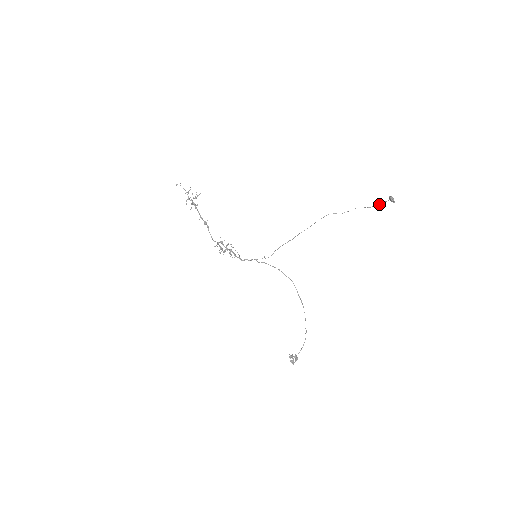
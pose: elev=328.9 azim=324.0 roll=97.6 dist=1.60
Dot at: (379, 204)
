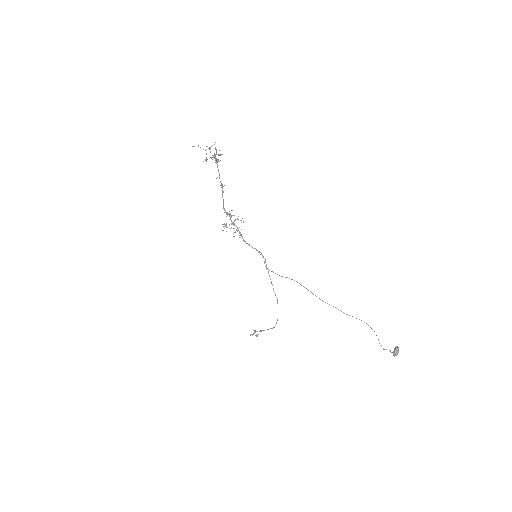
Dot at: (380, 345)
